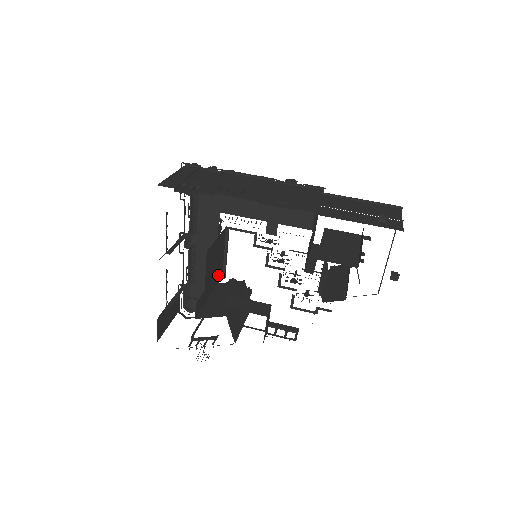
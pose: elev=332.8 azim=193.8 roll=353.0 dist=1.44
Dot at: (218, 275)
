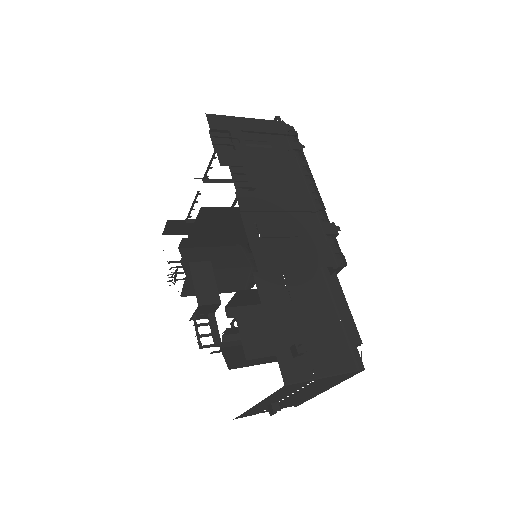
Dot at: (231, 238)
